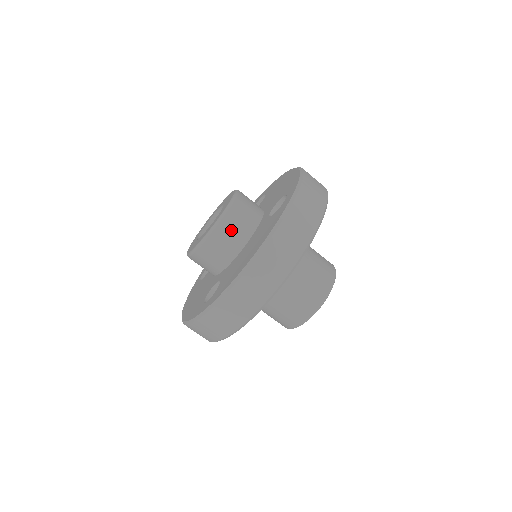
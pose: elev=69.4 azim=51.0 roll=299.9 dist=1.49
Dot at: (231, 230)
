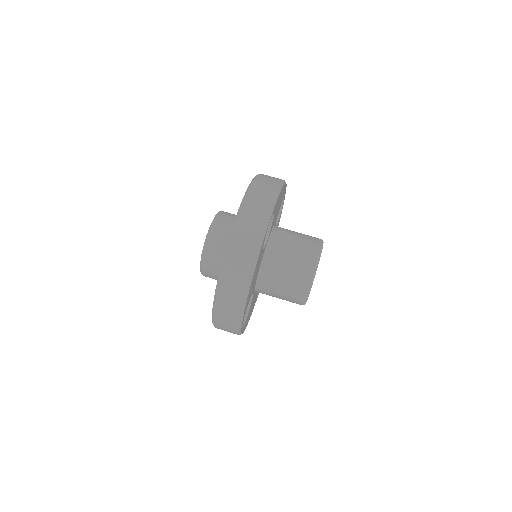
Dot at: (231, 214)
